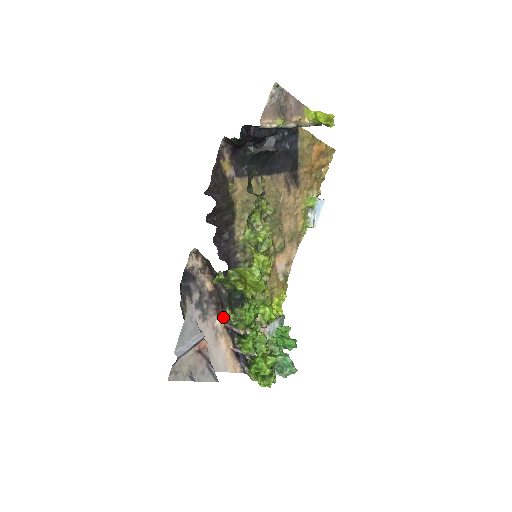
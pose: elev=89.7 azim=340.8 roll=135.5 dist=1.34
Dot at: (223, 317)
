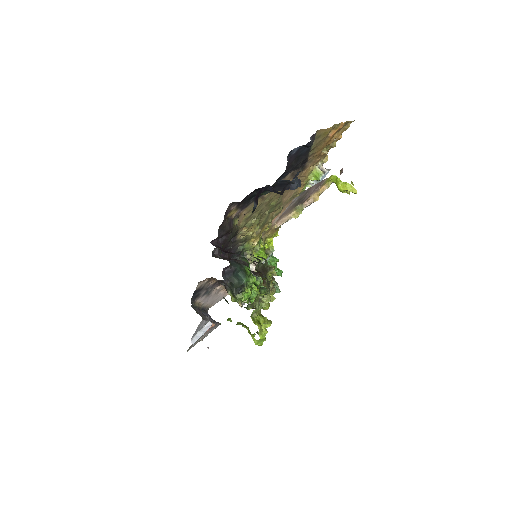
Dot at: occluded
